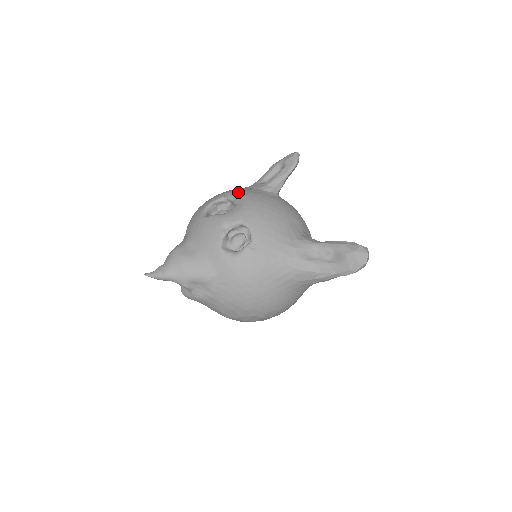
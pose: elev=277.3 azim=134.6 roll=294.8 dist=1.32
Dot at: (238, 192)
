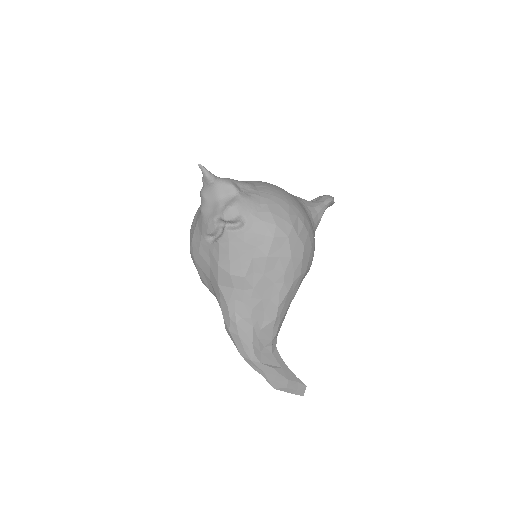
Dot at: occluded
